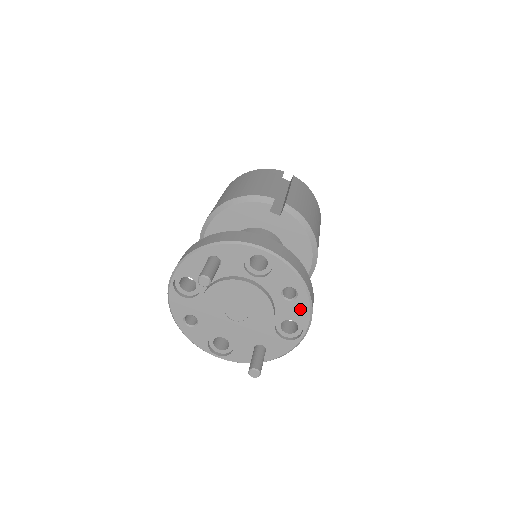
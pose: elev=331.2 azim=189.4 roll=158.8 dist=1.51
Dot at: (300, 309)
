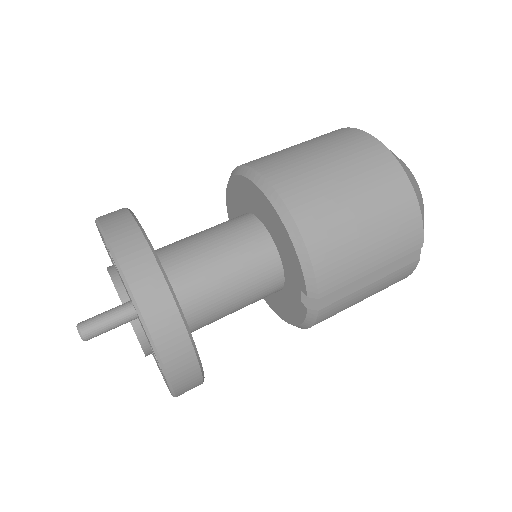
Dot at: occluded
